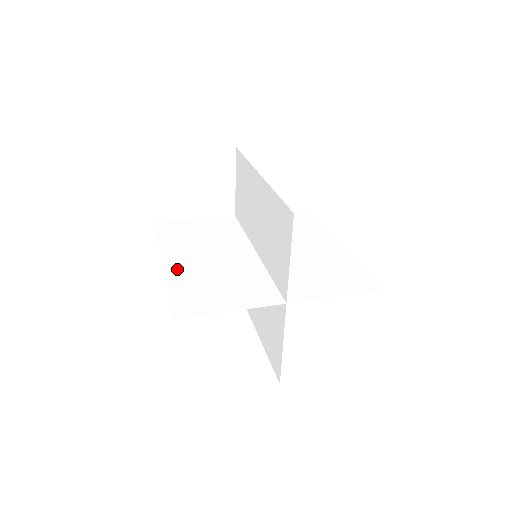
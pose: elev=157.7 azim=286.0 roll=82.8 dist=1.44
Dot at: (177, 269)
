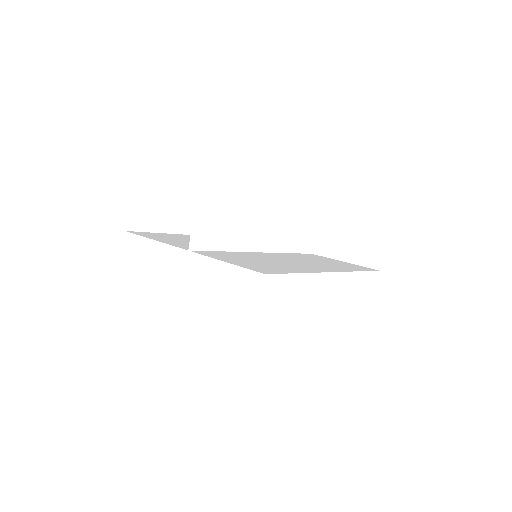
Dot at: occluded
